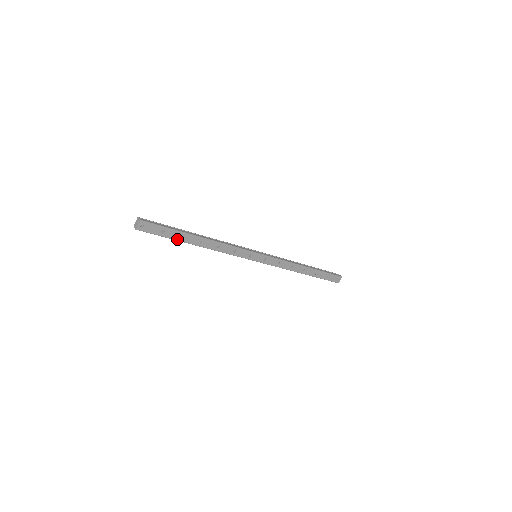
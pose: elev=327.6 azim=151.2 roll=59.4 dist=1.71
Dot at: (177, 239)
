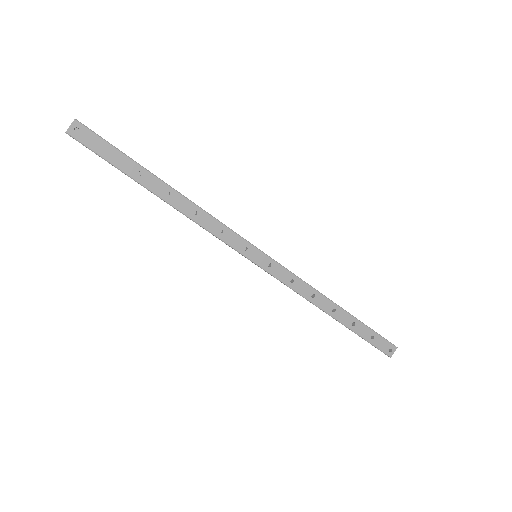
Dot at: (129, 174)
